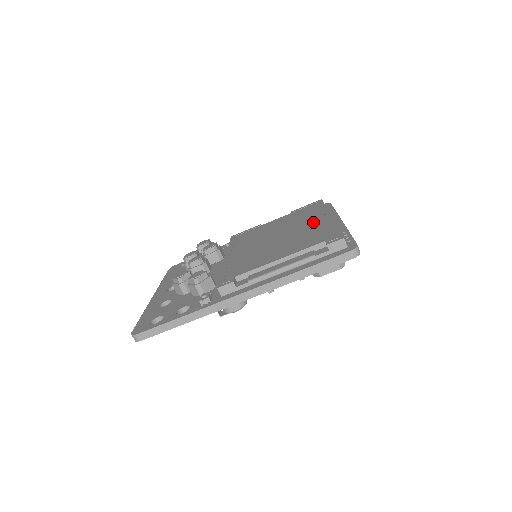
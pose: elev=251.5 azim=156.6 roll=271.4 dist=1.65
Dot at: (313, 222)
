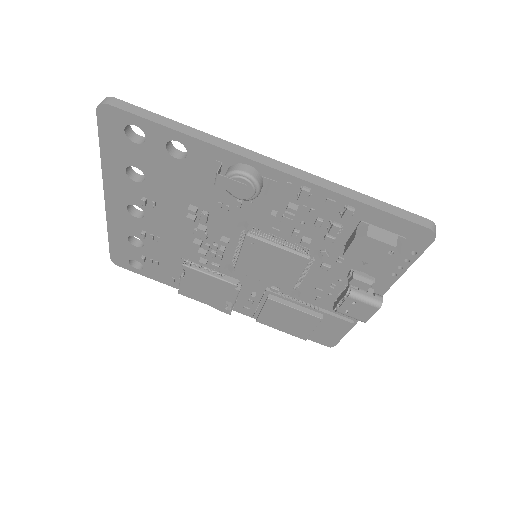
Dot at: occluded
